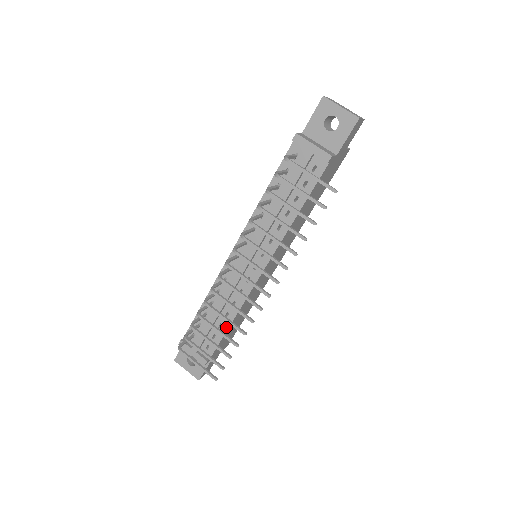
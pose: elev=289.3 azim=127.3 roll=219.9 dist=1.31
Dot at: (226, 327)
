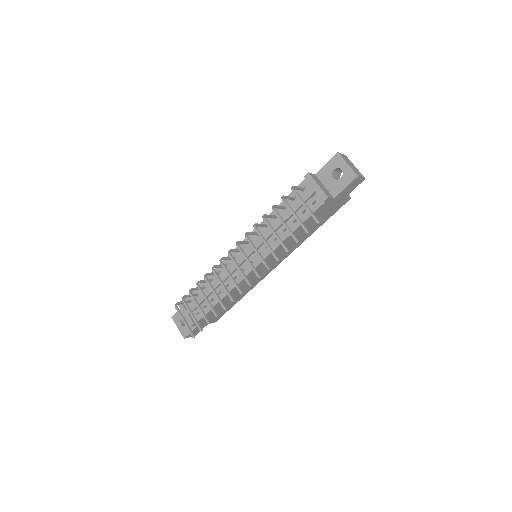
Dot at: (216, 302)
